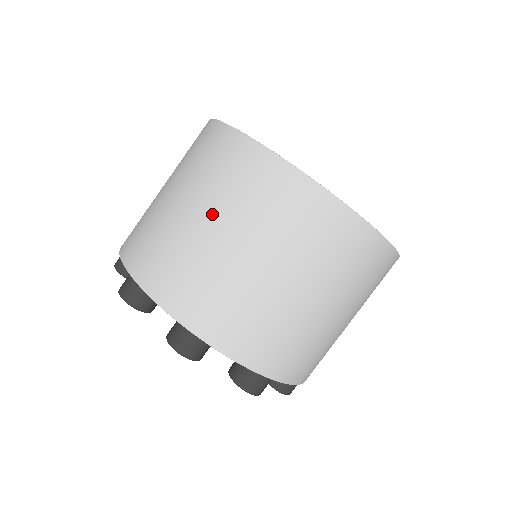
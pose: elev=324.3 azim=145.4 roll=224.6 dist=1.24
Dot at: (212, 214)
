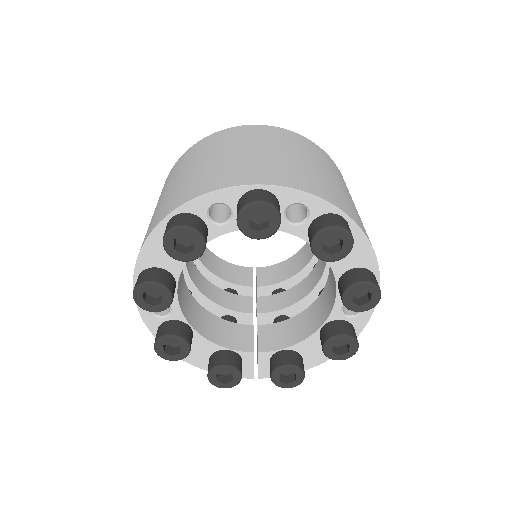
Dot at: (294, 152)
